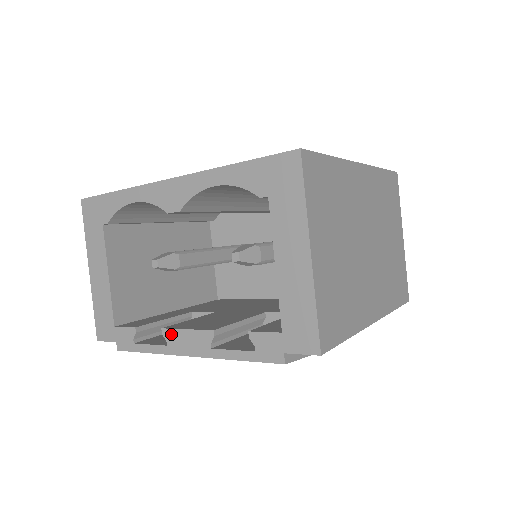
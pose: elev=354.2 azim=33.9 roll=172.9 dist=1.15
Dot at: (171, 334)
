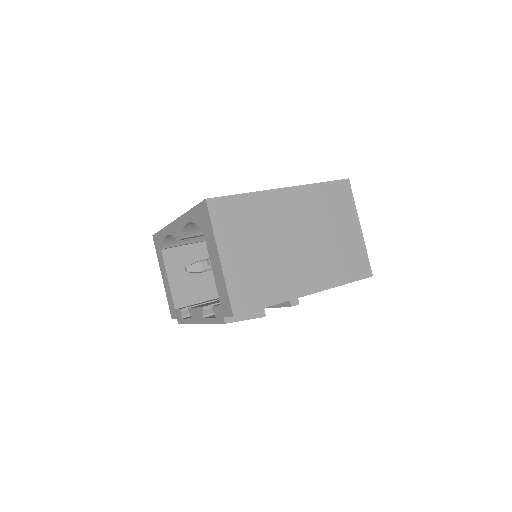
Dot at: (191, 311)
